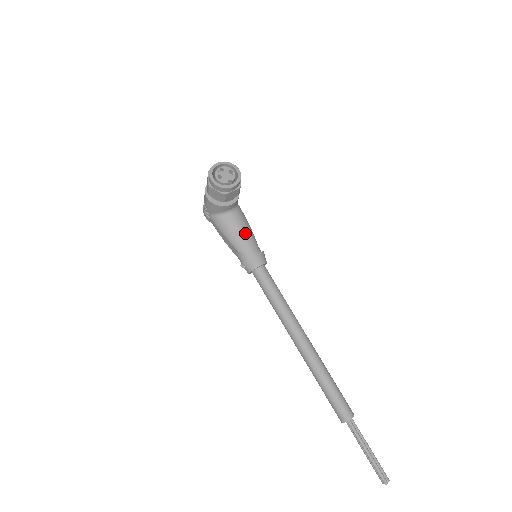
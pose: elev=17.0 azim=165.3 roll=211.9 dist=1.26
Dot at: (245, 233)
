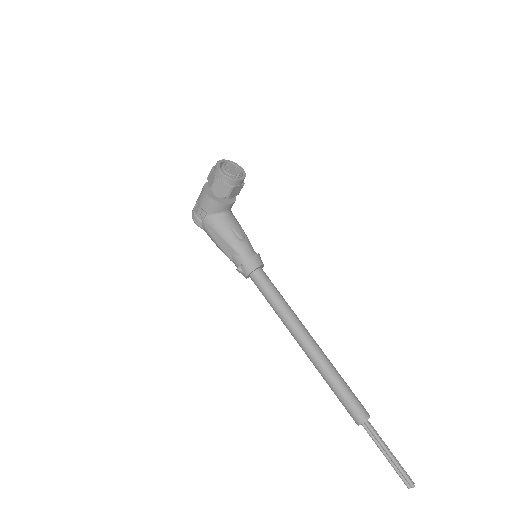
Dot at: (243, 234)
